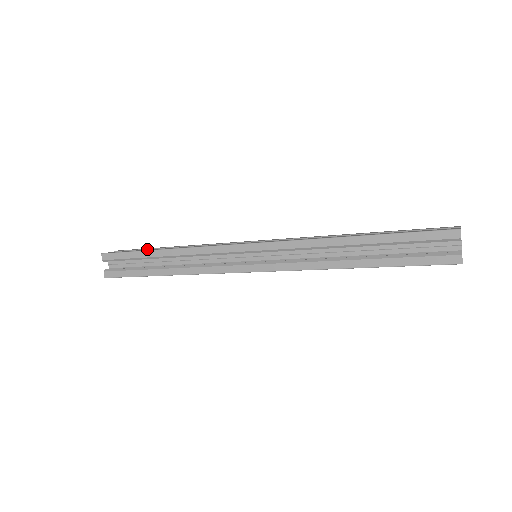
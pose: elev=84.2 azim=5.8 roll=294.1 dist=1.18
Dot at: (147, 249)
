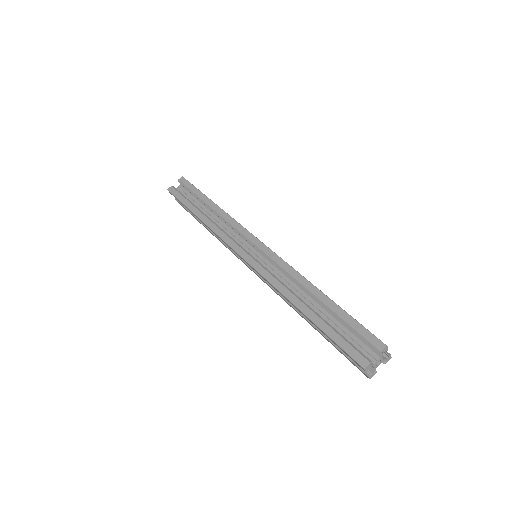
Dot at: (195, 195)
